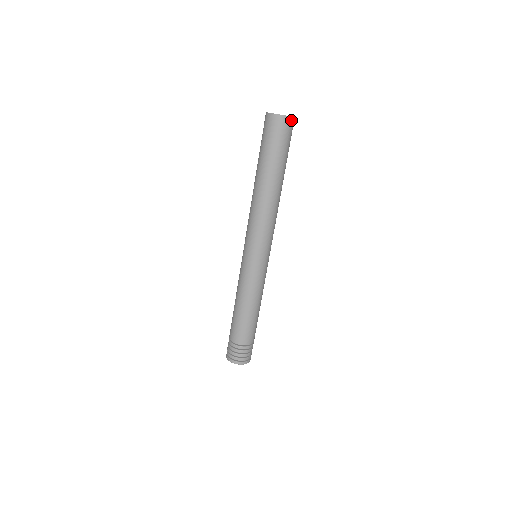
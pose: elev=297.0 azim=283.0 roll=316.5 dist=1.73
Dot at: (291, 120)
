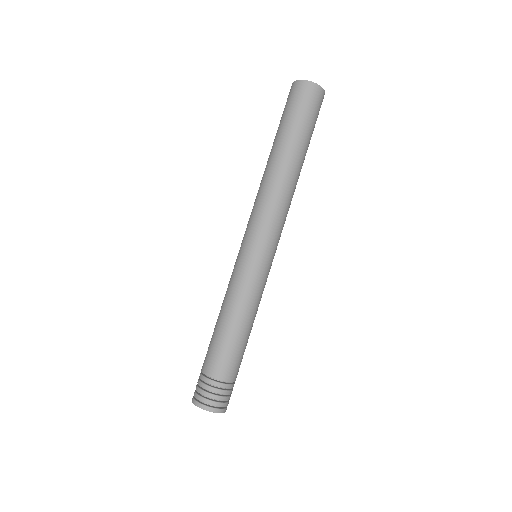
Dot at: (321, 91)
